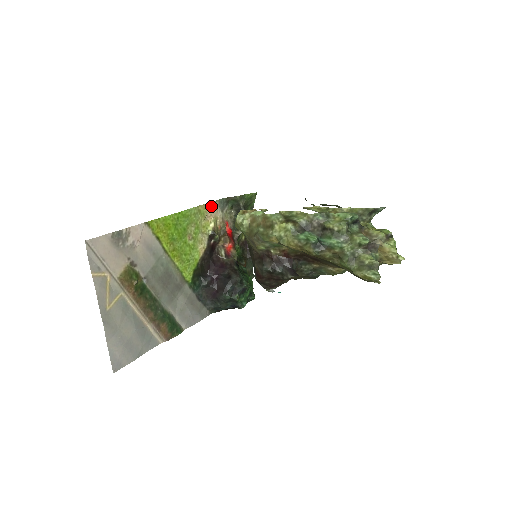
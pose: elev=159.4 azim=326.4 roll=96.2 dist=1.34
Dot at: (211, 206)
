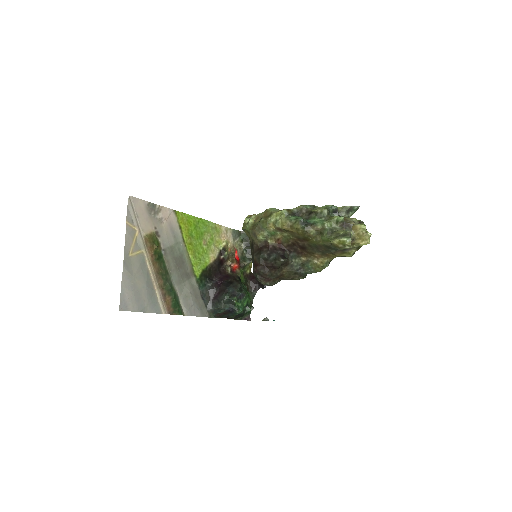
Dot at: (226, 230)
